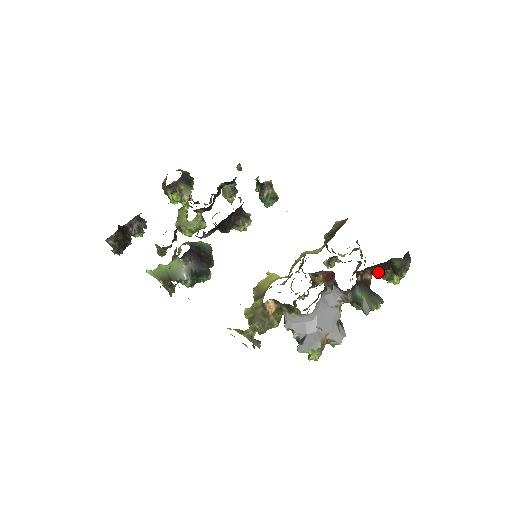
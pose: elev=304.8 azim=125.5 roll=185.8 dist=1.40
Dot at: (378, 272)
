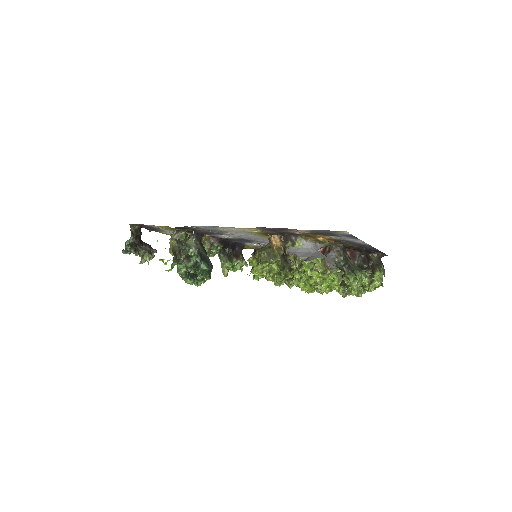
Dot at: occluded
